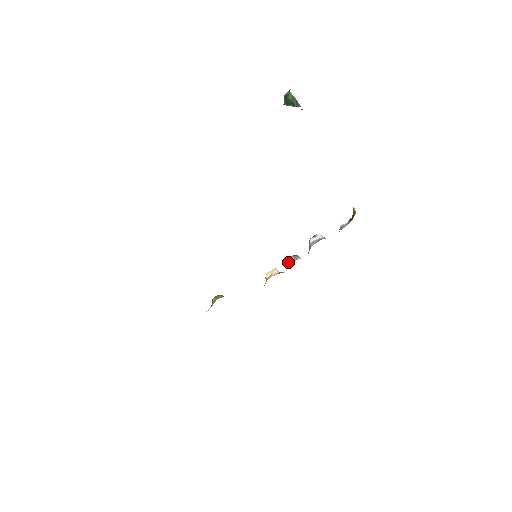
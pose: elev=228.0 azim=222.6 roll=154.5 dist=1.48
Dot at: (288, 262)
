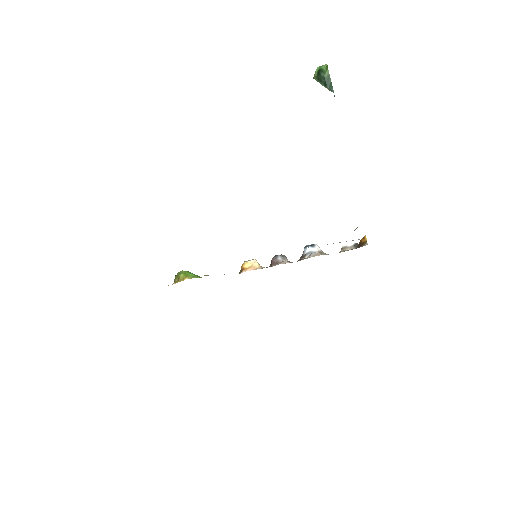
Dot at: (274, 260)
